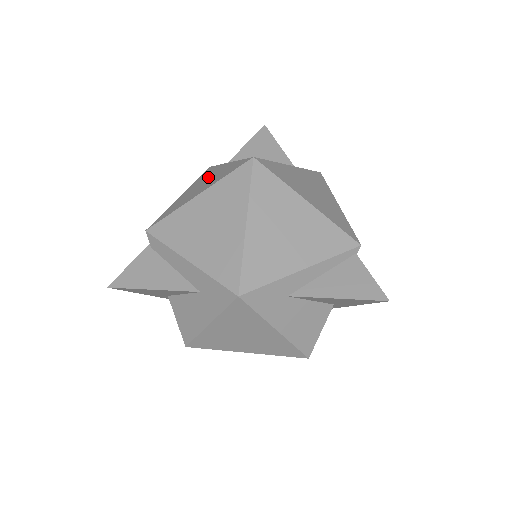
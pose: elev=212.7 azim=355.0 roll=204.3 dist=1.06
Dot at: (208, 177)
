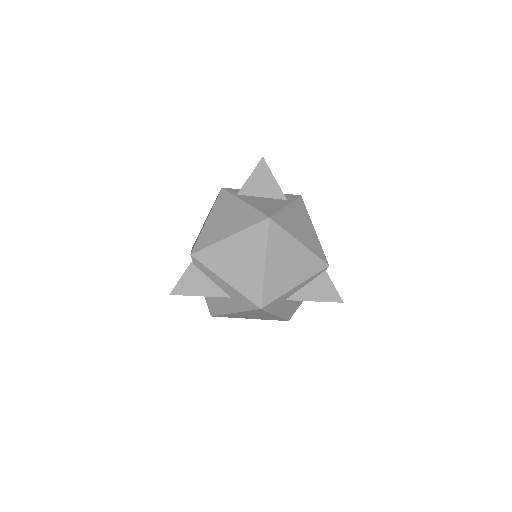
Dot at: (229, 211)
